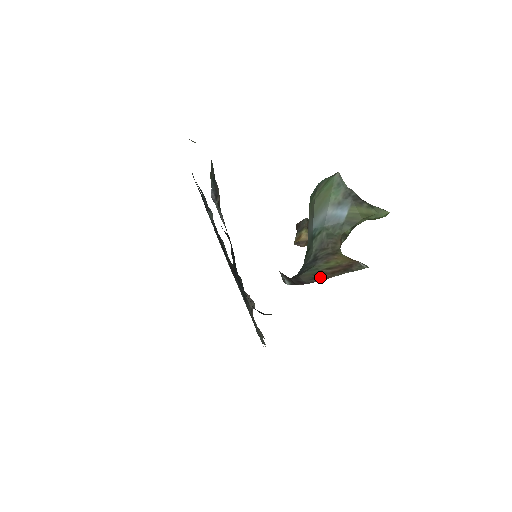
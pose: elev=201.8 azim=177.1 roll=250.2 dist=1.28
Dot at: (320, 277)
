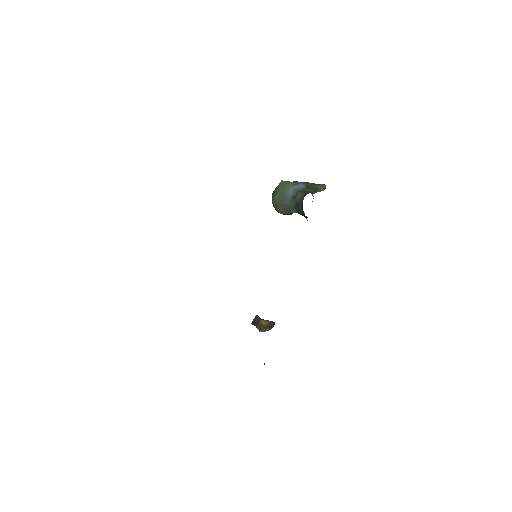
Dot at: occluded
